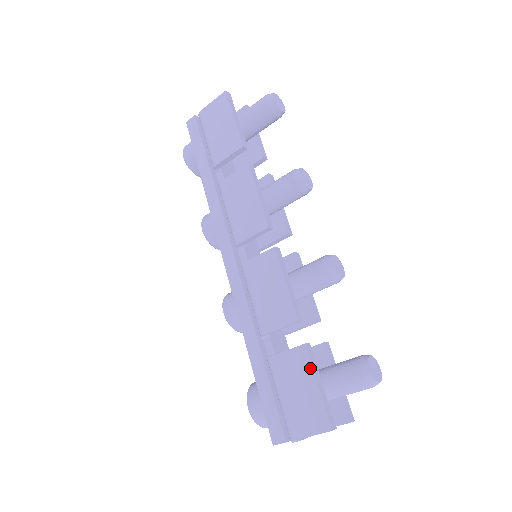
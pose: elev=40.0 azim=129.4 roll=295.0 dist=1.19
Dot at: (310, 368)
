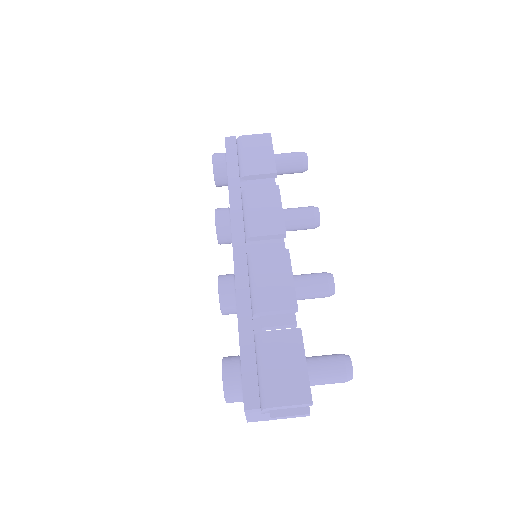
Dot at: (302, 348)
